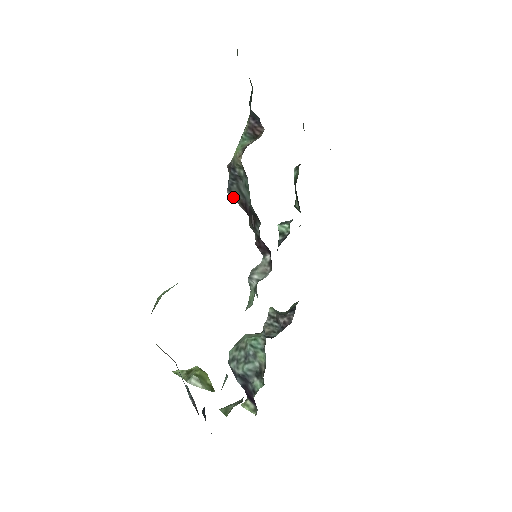
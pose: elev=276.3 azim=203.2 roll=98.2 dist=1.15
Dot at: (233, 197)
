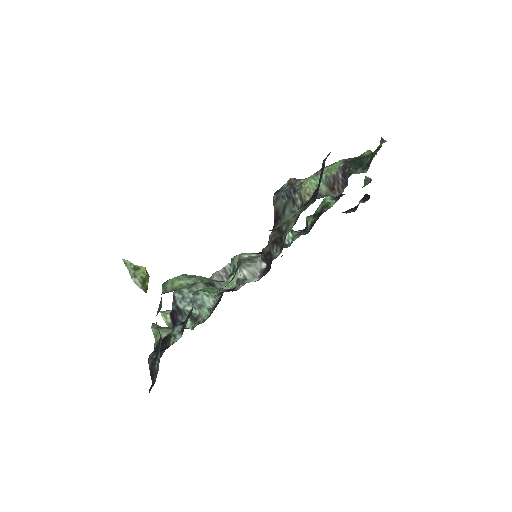
Dot at: (275, 203)
